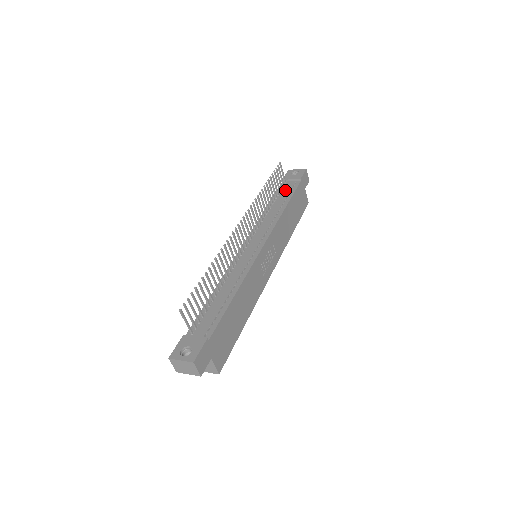
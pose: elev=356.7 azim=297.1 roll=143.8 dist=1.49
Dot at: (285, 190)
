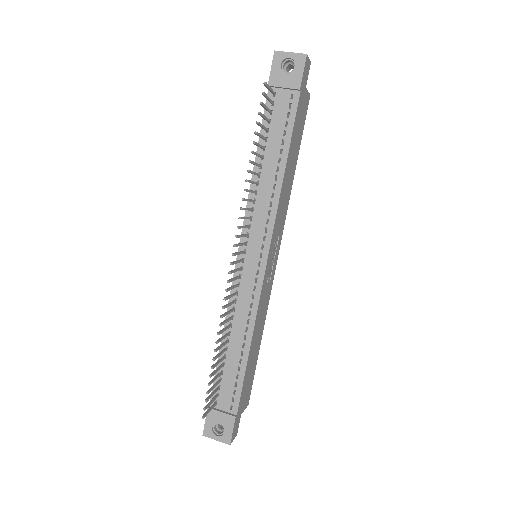
Dot at: (277, 118)
